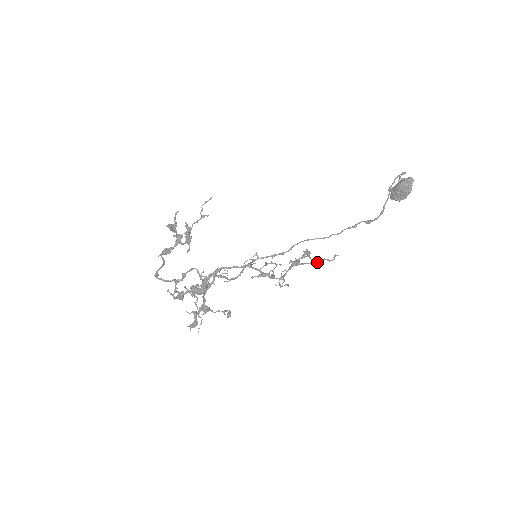
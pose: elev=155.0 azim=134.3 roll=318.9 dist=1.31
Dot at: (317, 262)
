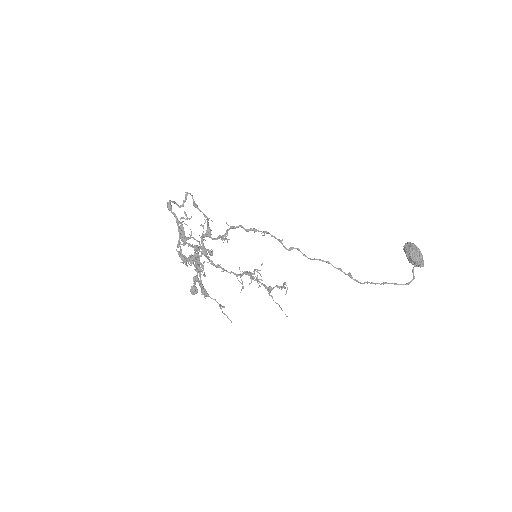
Dot at: (286, 285)
